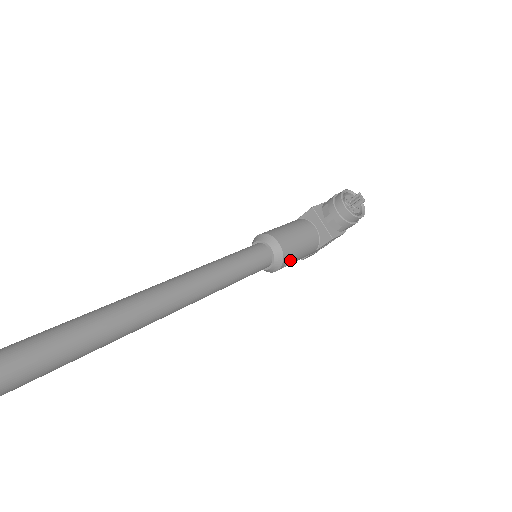
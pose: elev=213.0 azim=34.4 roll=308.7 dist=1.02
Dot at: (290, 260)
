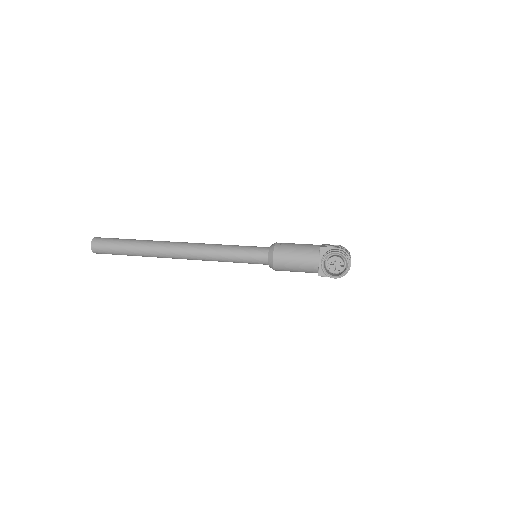
Dot at: (283, 270)
